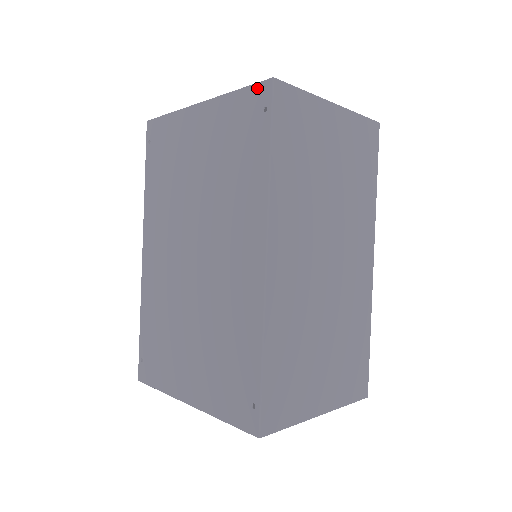
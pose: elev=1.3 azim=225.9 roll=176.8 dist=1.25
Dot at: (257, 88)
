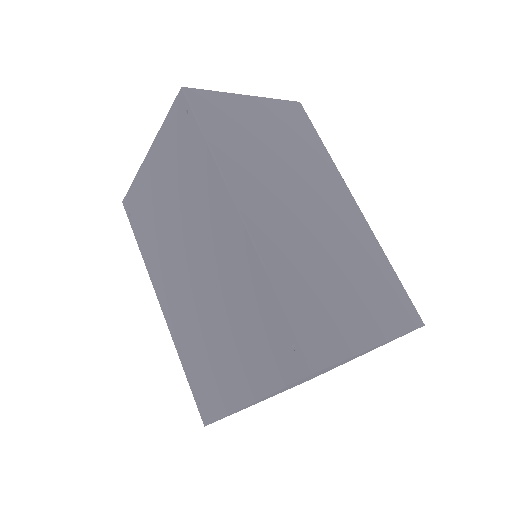
Dot at: (176, 104)
